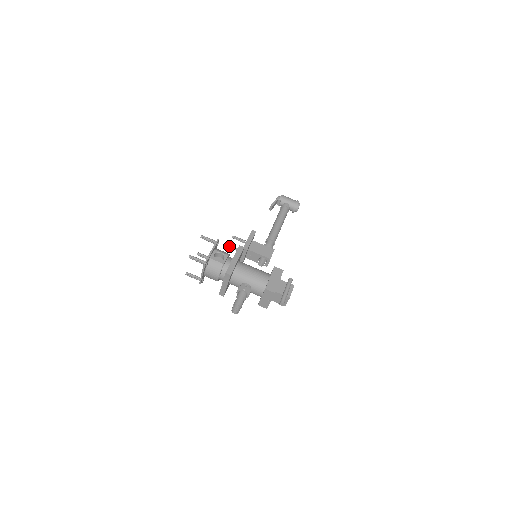
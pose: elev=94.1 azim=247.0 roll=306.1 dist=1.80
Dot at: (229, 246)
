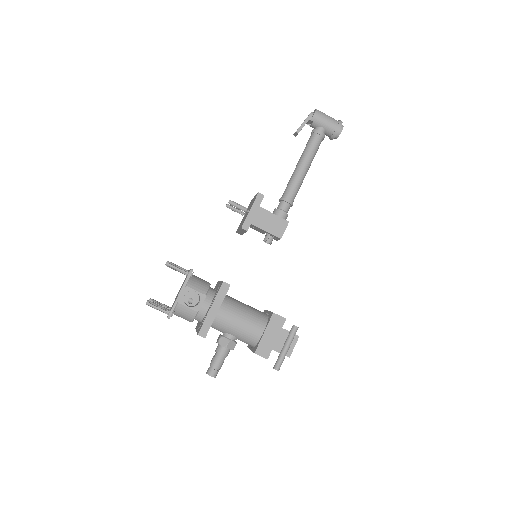
Dot at: occluded
